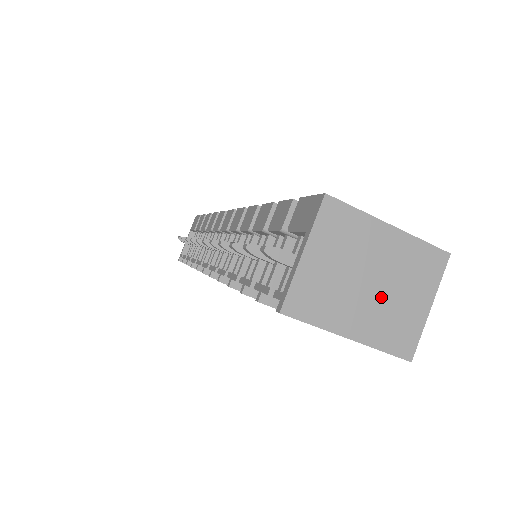
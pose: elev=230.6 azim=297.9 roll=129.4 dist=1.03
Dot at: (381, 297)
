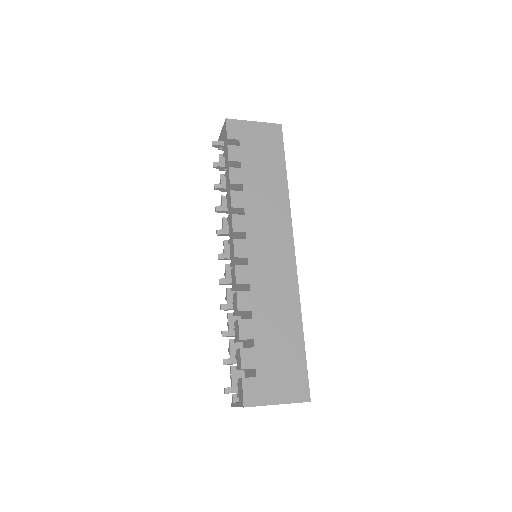
Dot at: occluded
